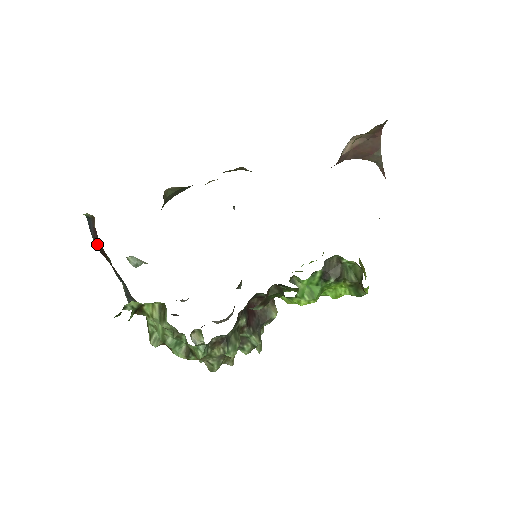
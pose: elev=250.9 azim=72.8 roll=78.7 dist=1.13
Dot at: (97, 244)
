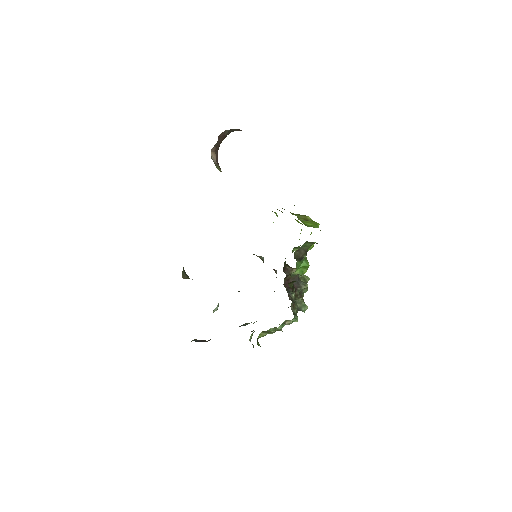
Dot at: occluded
